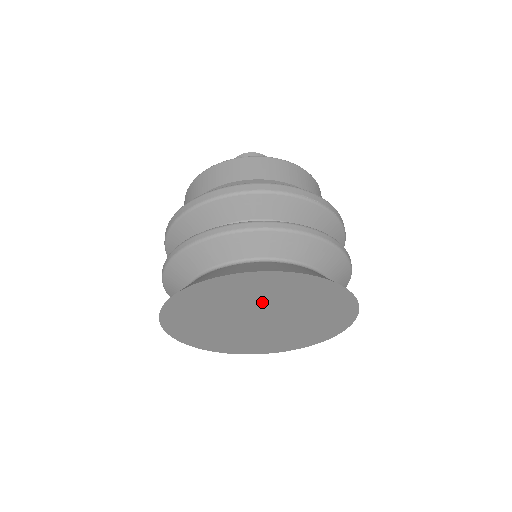
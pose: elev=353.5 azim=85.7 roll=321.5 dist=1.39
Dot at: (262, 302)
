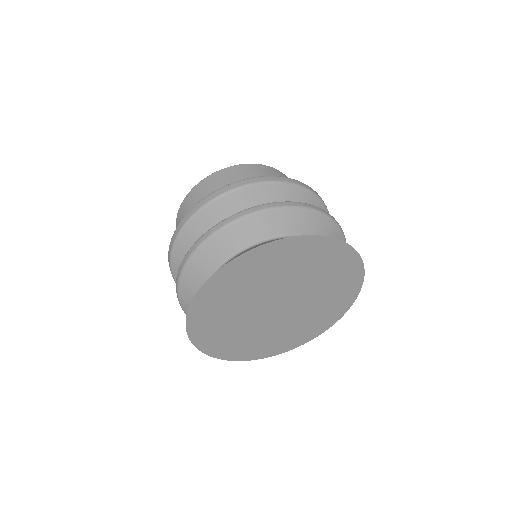
Dot at: (304, 280)
